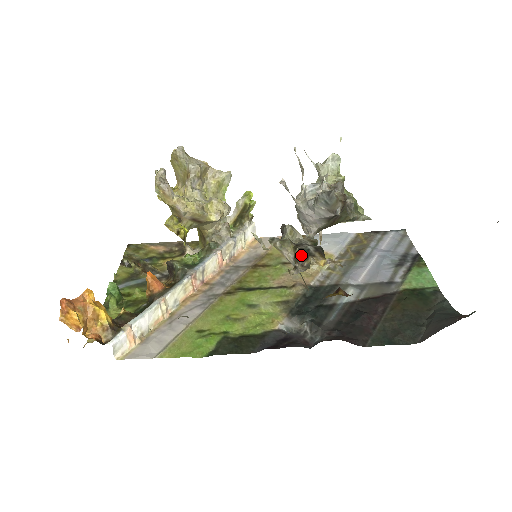
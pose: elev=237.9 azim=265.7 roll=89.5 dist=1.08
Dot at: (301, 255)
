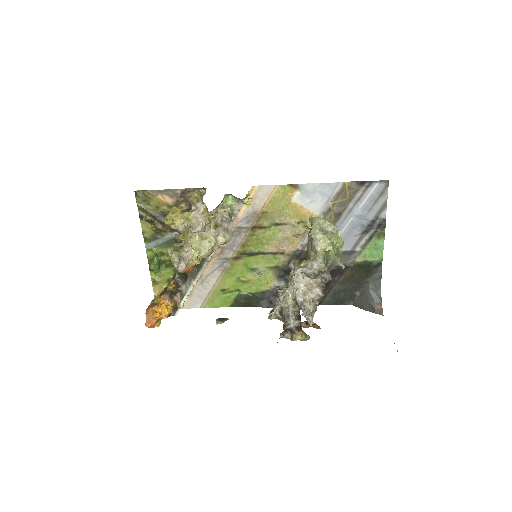
Dot at: (287, 331)
